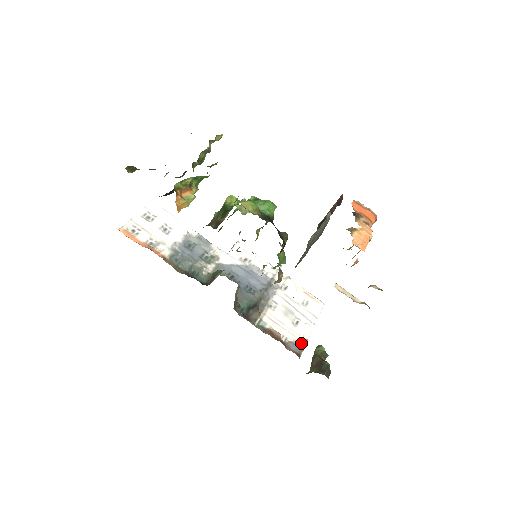
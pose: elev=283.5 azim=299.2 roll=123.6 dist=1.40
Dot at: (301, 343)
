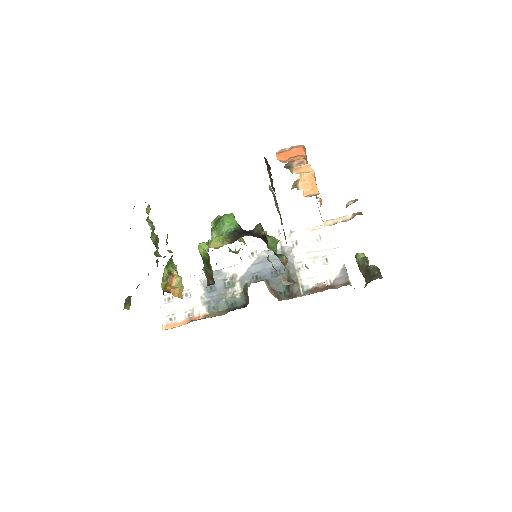
Dot at: (342, 272)
